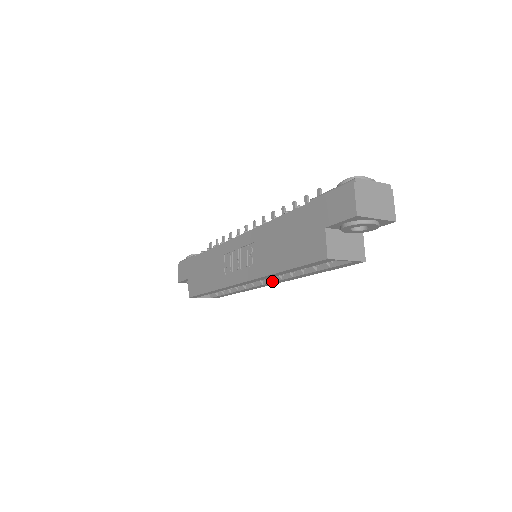
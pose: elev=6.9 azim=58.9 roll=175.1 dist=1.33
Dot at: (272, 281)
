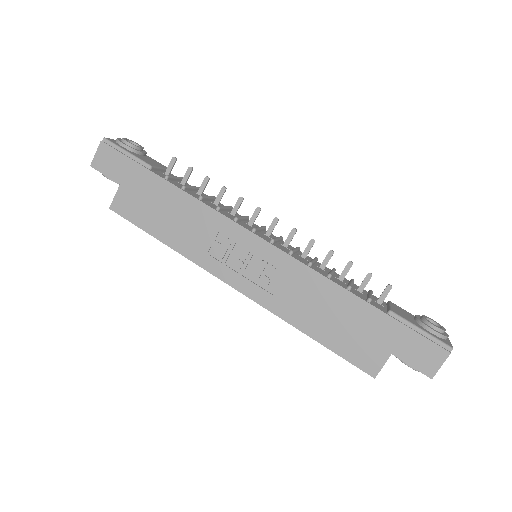
Dot at: occluded
